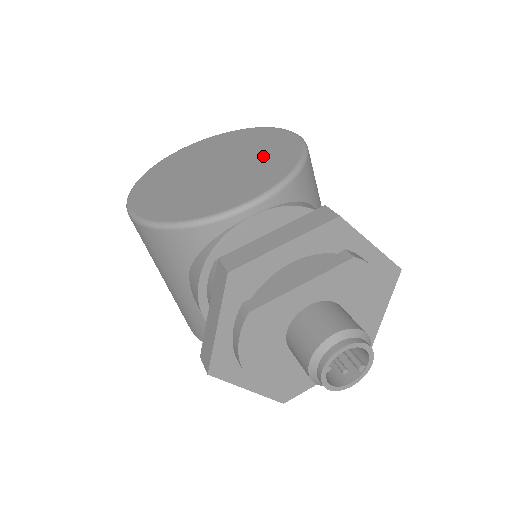
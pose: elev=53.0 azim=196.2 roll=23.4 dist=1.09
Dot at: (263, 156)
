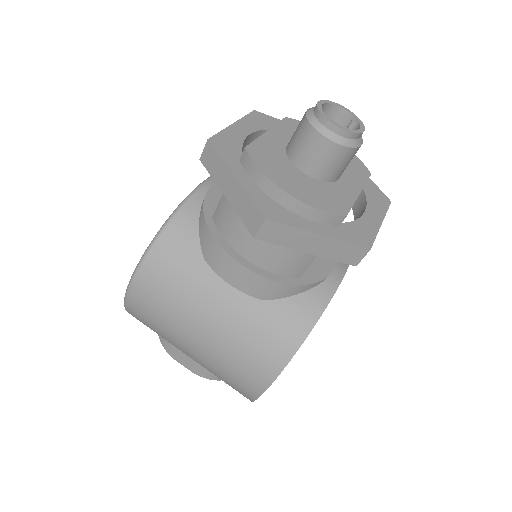
Dot at: occluded
